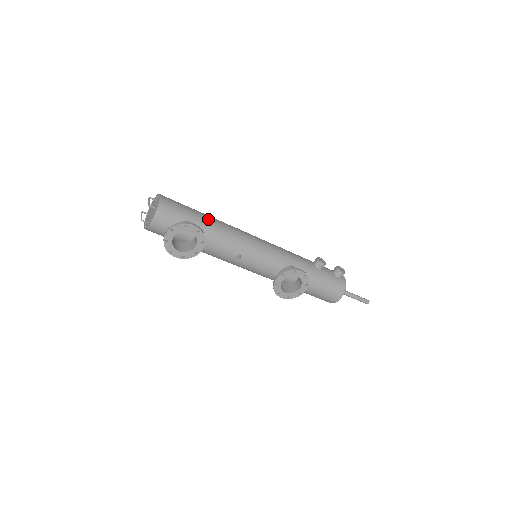
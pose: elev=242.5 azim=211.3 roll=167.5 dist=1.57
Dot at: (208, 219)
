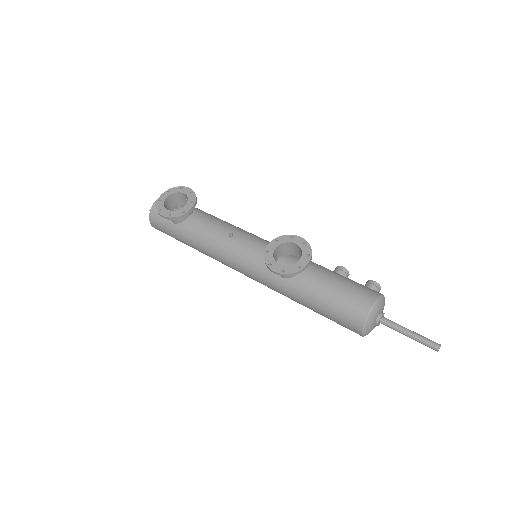
Dot at: occluded
